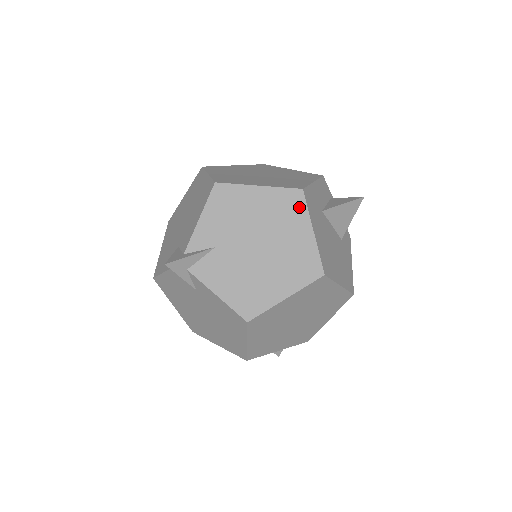
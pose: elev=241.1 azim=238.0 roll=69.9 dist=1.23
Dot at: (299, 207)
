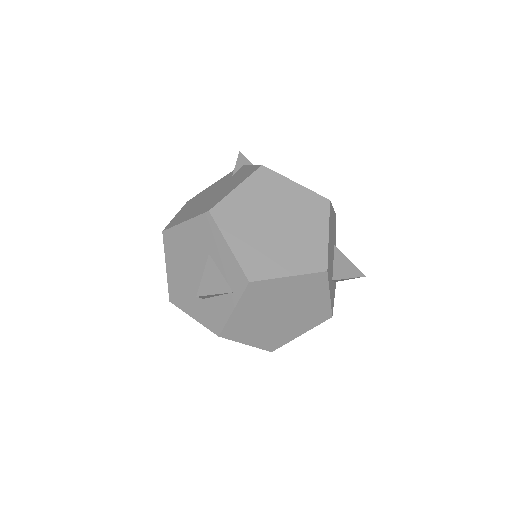
Dot at: occluded
